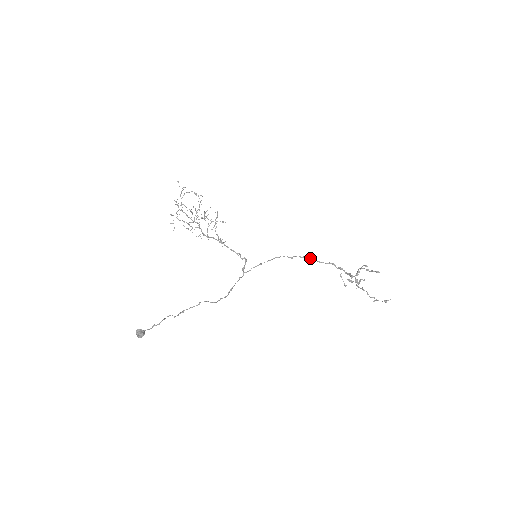
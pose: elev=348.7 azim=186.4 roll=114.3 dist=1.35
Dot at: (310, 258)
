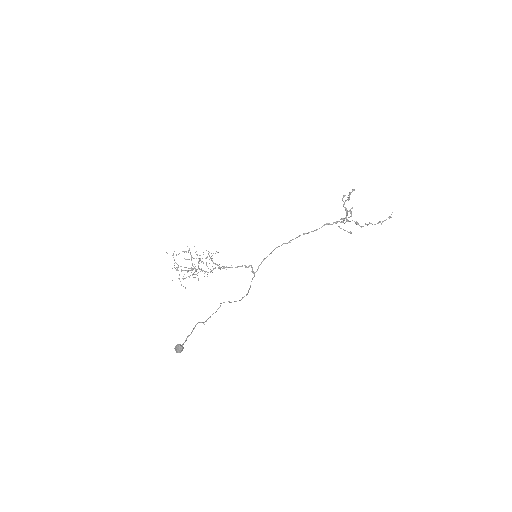
Dot at: (305, 233)
